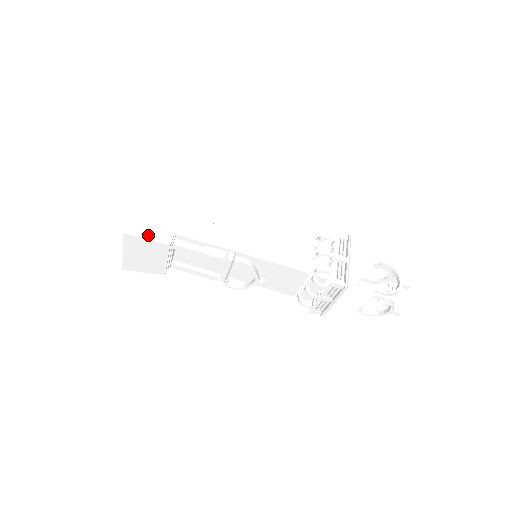
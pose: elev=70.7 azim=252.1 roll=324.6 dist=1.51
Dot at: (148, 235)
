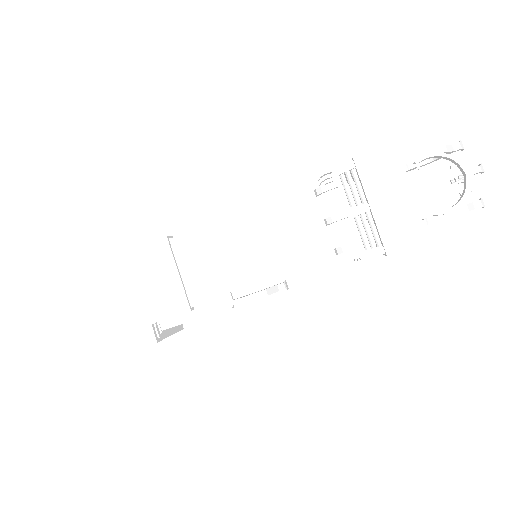
Dot at: (128, 349)
